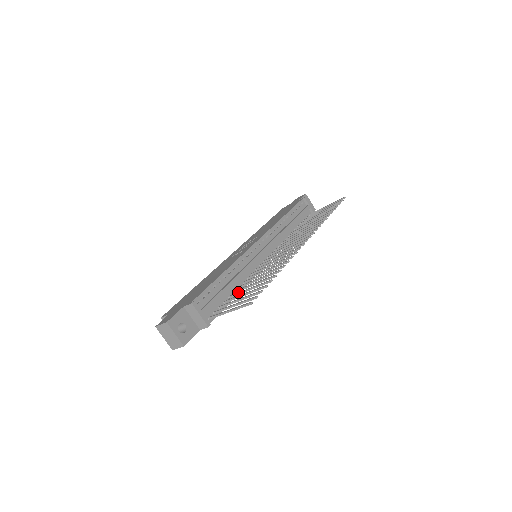
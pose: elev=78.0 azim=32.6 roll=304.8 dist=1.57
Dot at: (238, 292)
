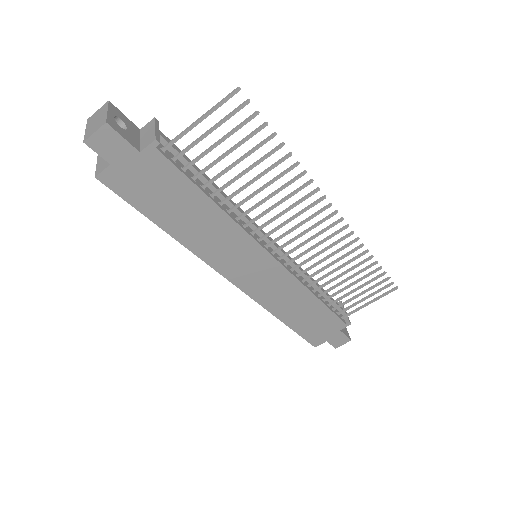
Dot at: (218, 175)
